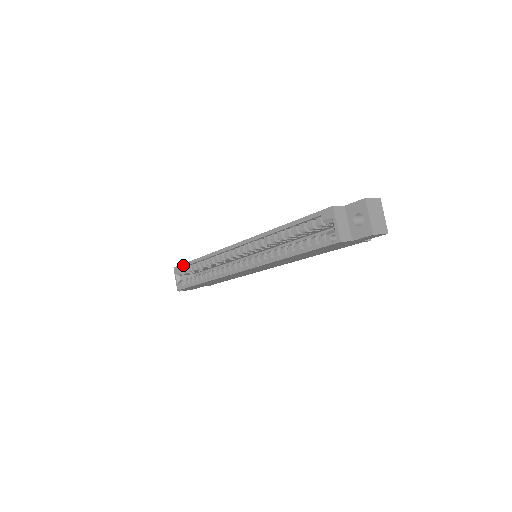
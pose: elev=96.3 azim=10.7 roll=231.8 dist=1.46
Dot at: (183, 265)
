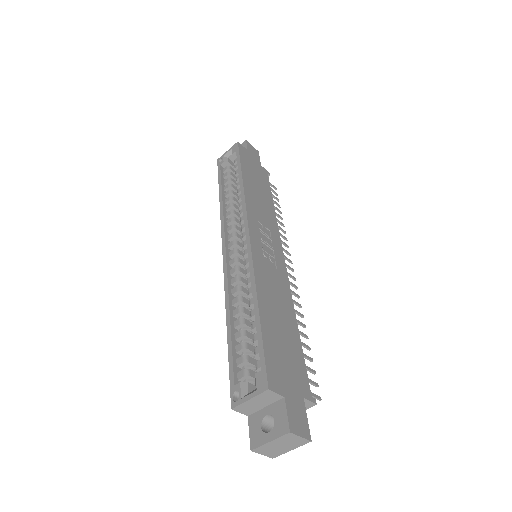
Dot at: (238, 156)
